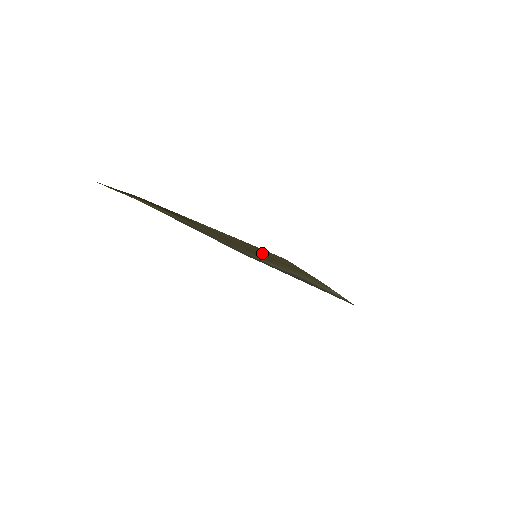
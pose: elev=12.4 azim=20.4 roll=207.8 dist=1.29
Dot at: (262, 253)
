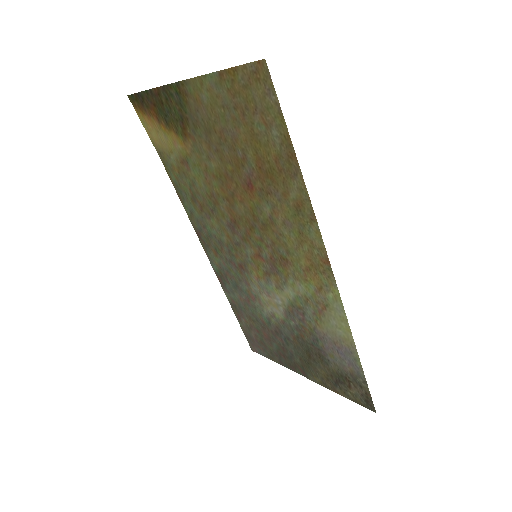
Dot at: (252, 146)
